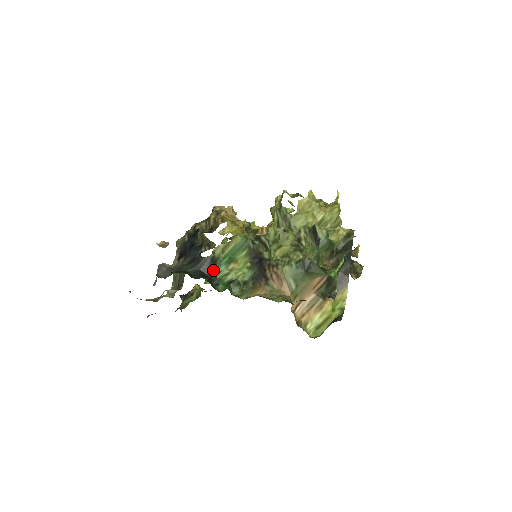
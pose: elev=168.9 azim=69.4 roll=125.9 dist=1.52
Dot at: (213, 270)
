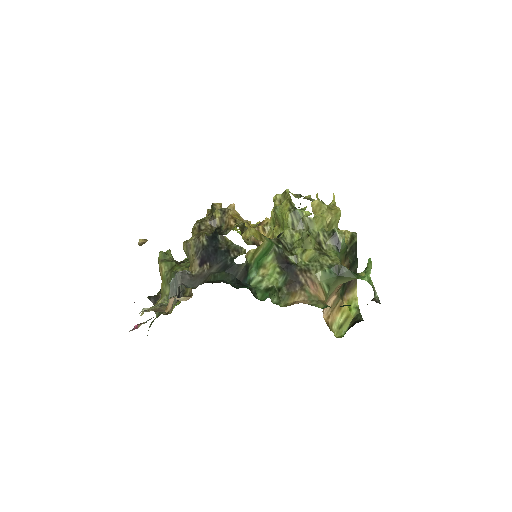
Dot at: (247, 277)
